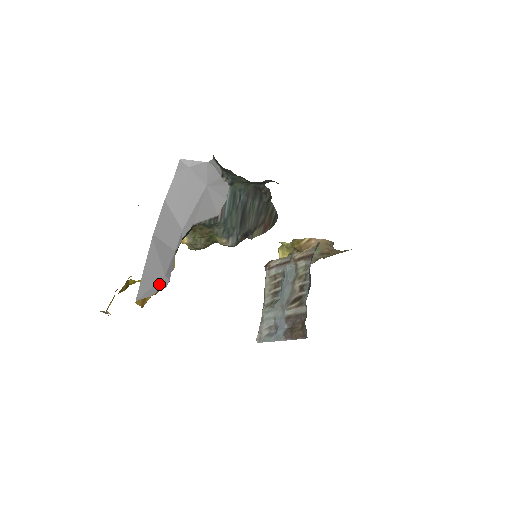
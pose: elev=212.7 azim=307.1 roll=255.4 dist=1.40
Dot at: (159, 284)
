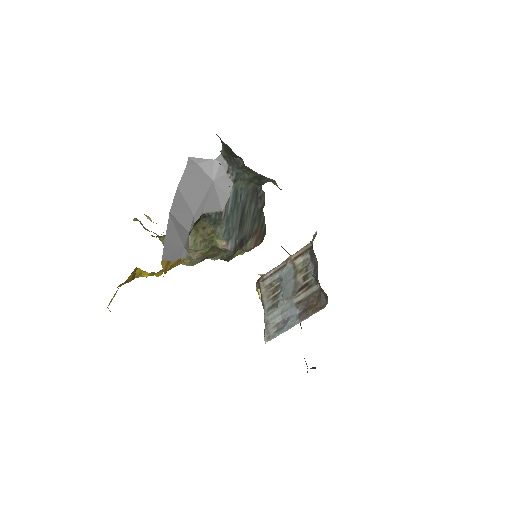
Dot at: (180, 253)
